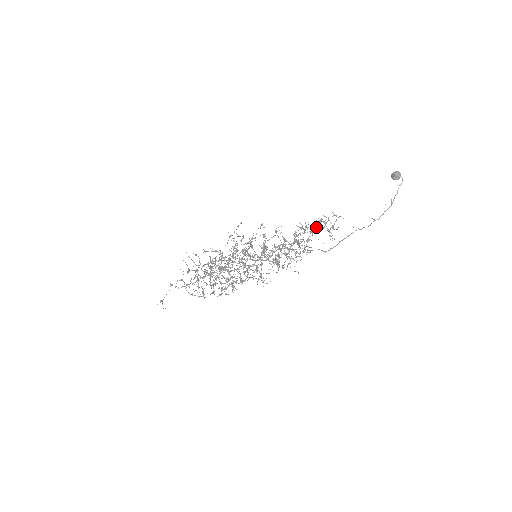
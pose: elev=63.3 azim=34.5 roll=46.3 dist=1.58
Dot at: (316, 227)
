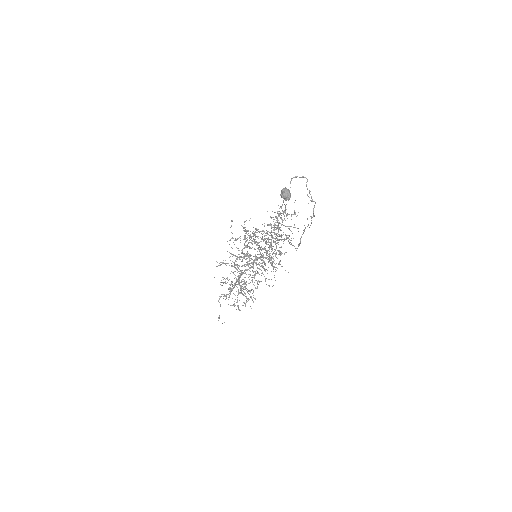
Dot at: (280, 217)
